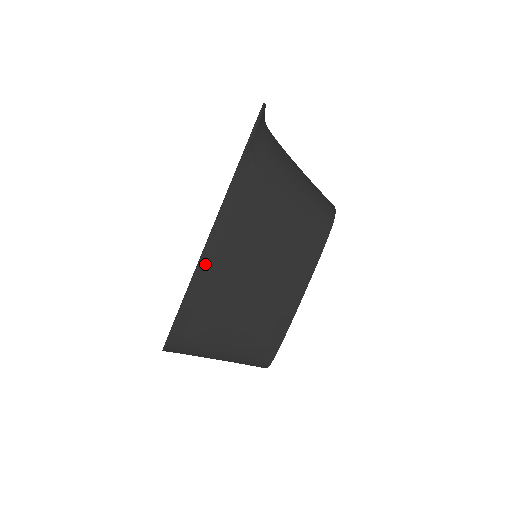
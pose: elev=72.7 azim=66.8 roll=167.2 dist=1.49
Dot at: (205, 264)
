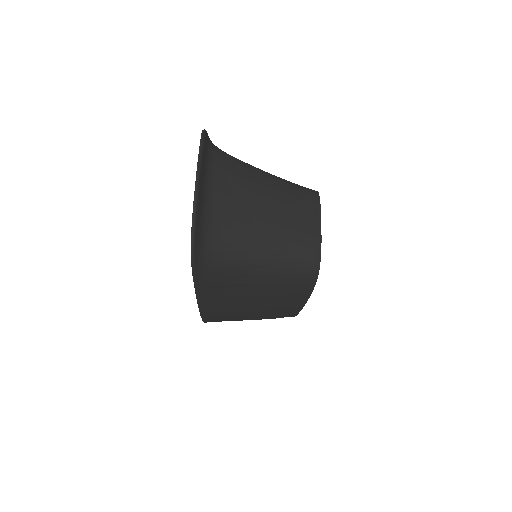
Dot at: (206, 315)
